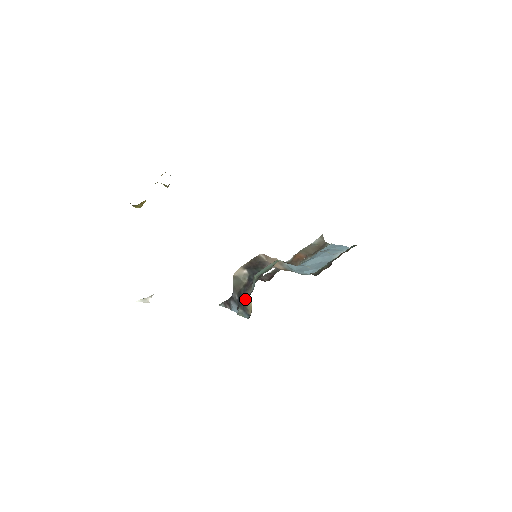
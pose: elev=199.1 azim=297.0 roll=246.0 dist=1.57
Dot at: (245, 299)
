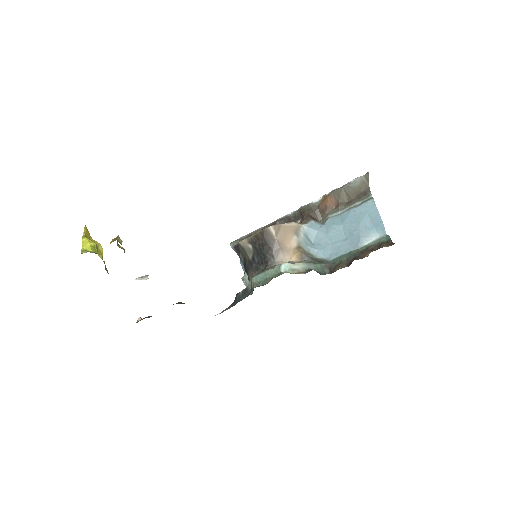
Dot at: (242, 295)
